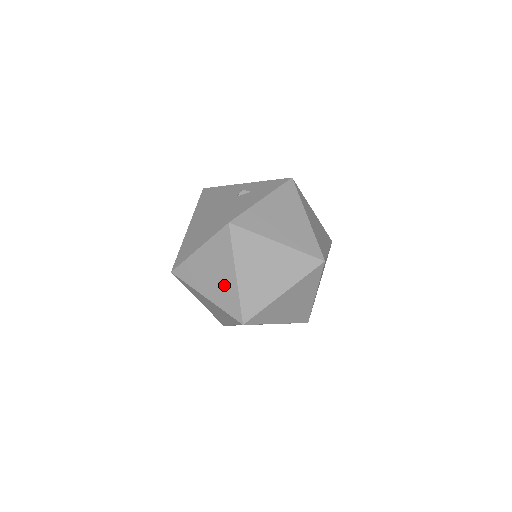
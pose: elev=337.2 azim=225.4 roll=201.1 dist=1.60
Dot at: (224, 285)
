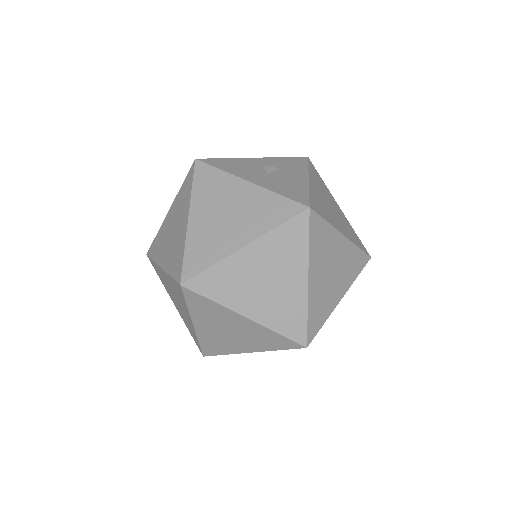
Dot at: (284, 296)
